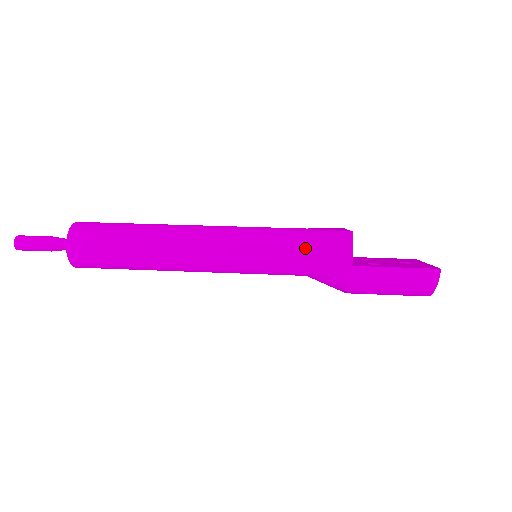
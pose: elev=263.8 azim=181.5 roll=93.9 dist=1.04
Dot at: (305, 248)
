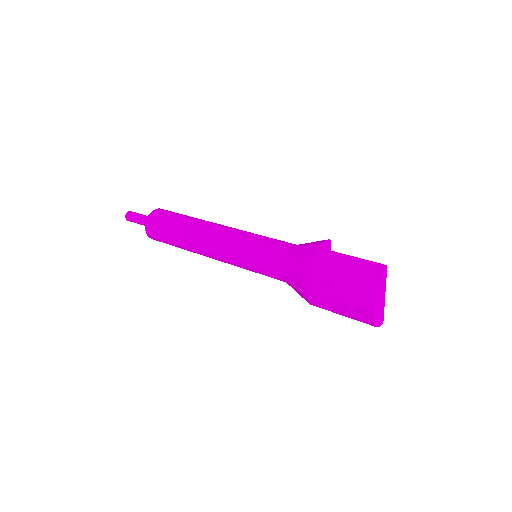
Dot at: (292, 245)
